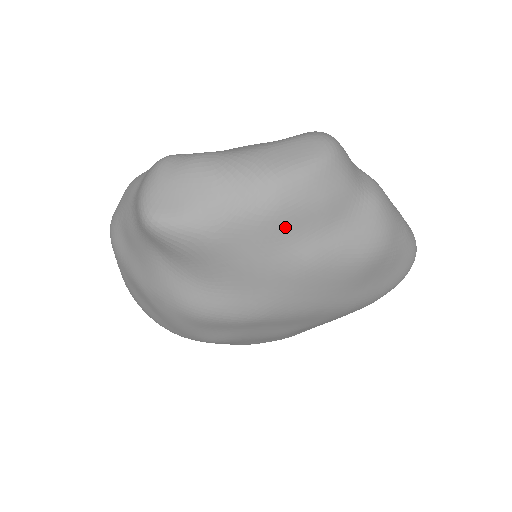
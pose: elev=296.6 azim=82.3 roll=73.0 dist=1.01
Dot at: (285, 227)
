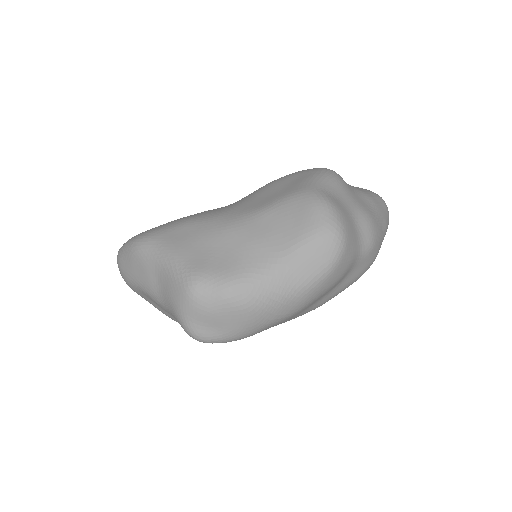
Dot at: (306, 308)
